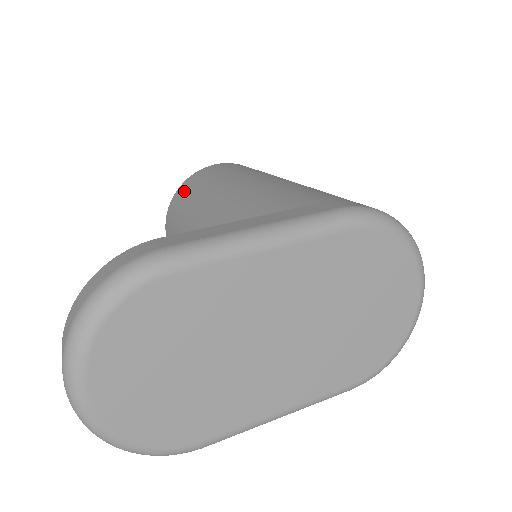
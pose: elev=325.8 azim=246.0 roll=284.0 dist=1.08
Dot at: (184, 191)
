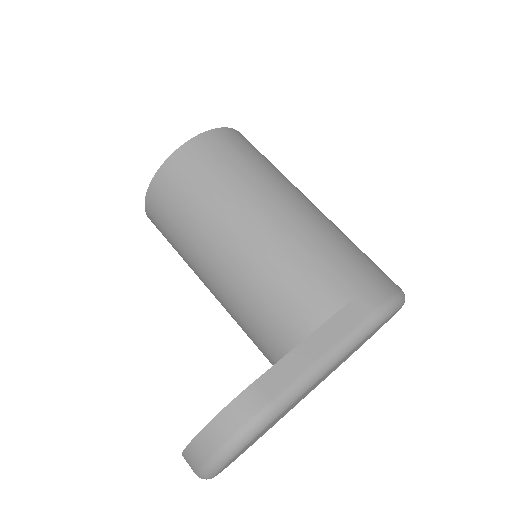
Dot at: (172, 184)
